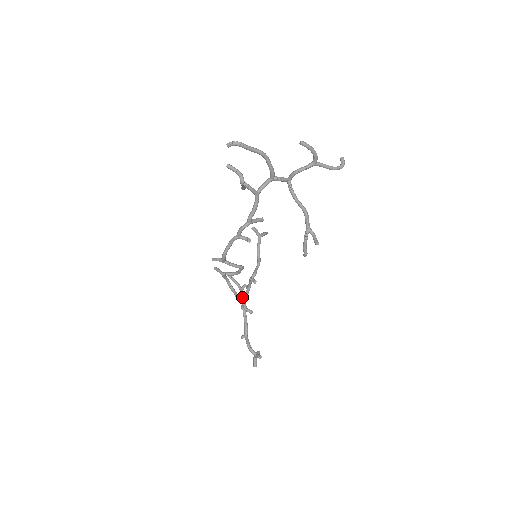
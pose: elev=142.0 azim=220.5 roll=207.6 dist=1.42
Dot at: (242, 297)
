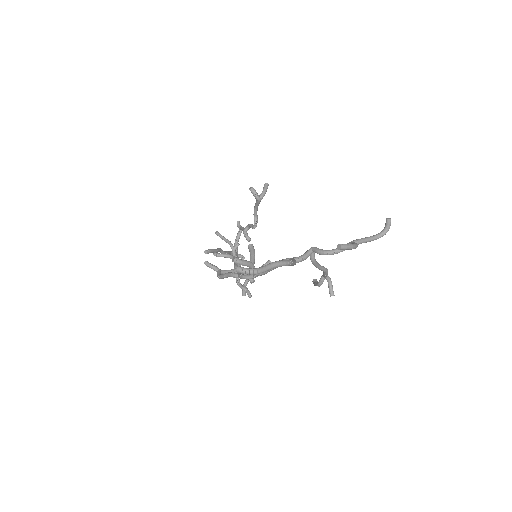
Dot at: occluded
